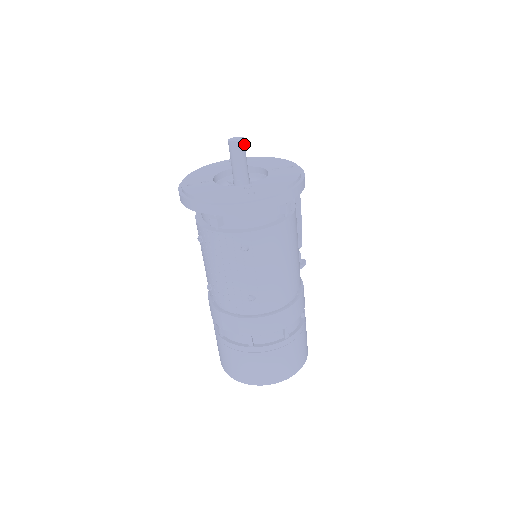
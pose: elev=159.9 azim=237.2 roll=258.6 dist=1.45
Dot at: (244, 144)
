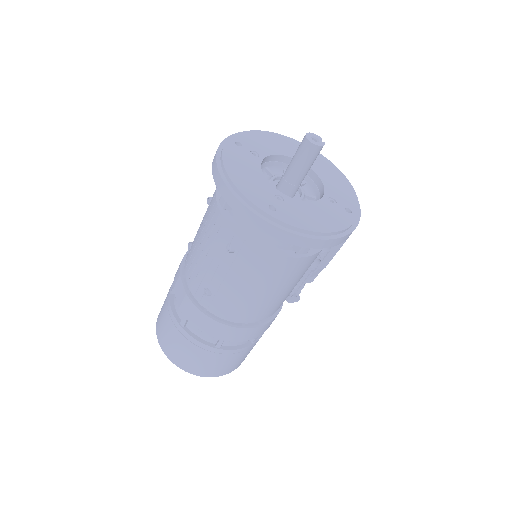
Dot at: (318, 151)
